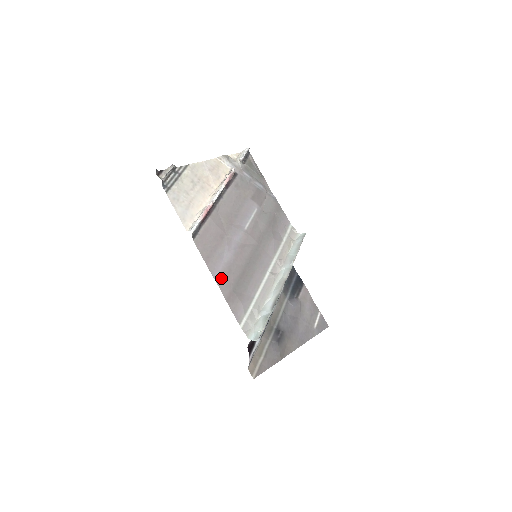
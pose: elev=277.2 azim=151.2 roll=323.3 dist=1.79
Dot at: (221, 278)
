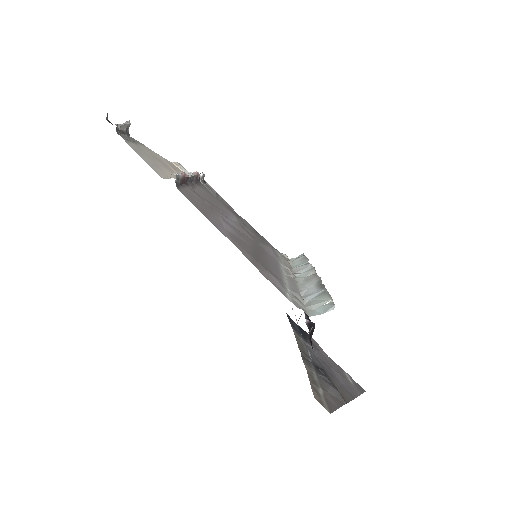
Dot at: (232, 239)
